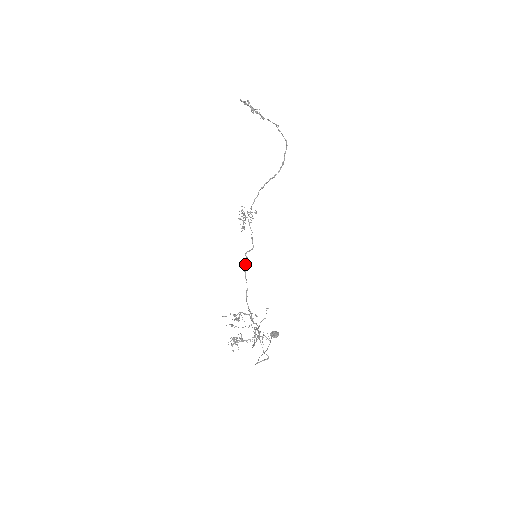
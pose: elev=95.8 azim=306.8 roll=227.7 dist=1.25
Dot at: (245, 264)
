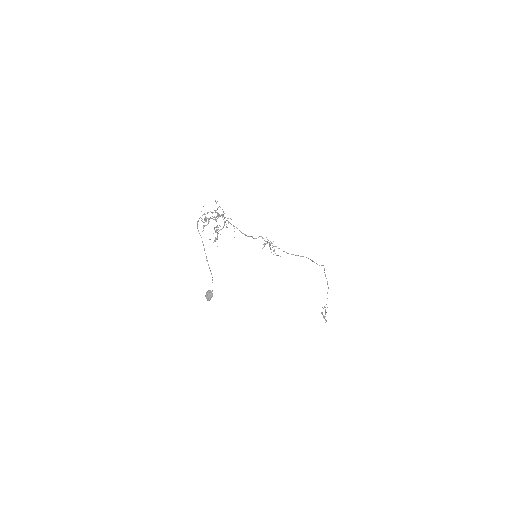
Dot at: (249, 236)
